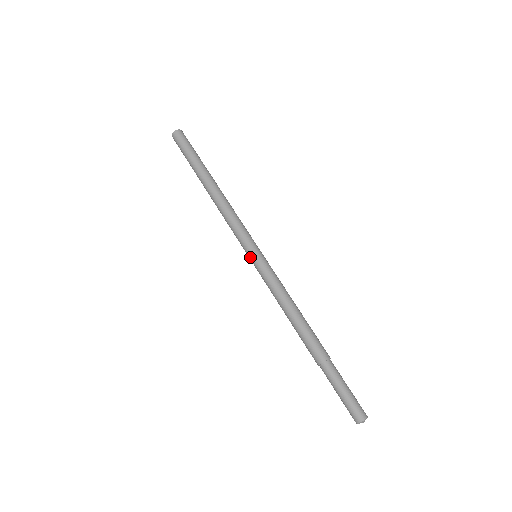
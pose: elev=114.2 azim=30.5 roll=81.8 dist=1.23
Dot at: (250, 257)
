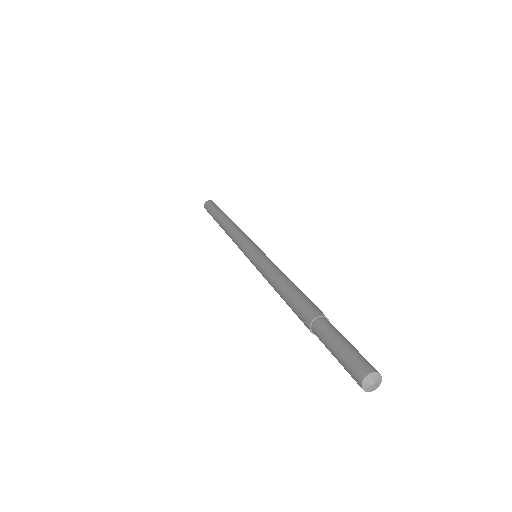
Dot at: (248, 255)
